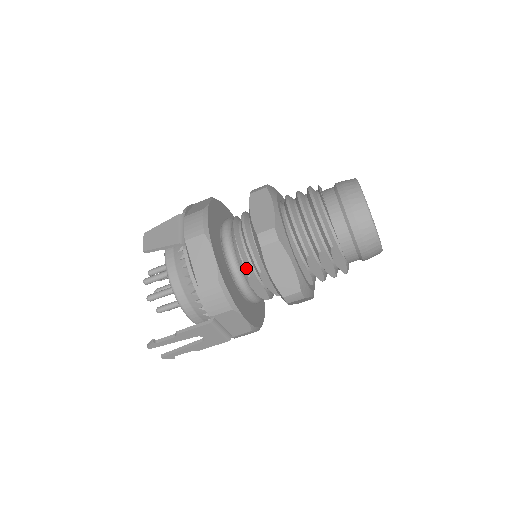
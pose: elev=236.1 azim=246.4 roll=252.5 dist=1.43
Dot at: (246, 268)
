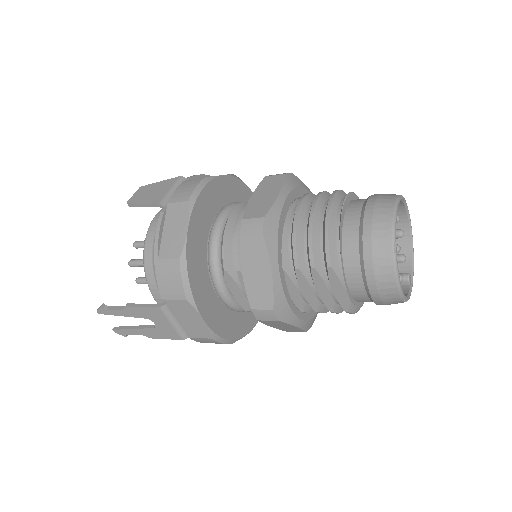
Dot at: (224, 259)
